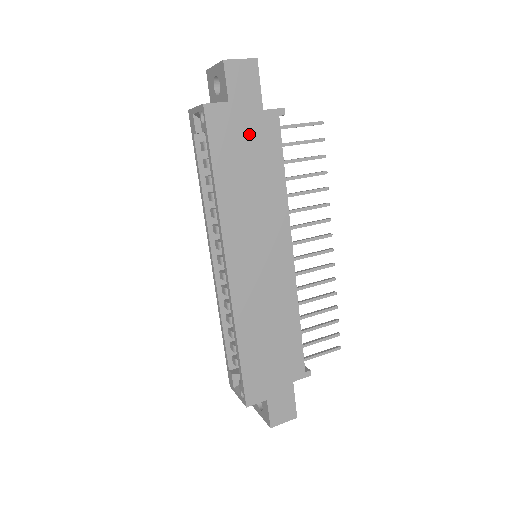
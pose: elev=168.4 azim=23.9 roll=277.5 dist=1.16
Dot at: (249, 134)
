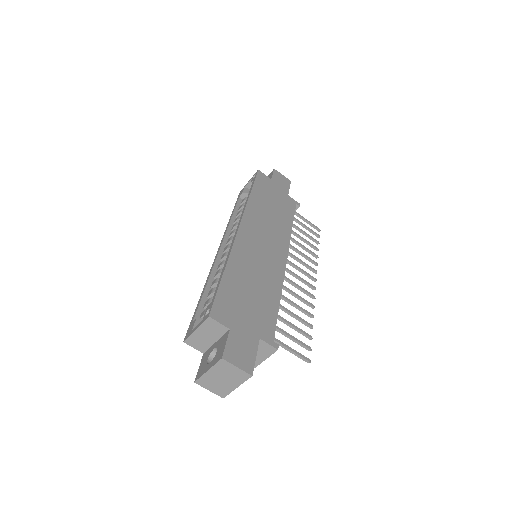
Dot at: (277, 195)
